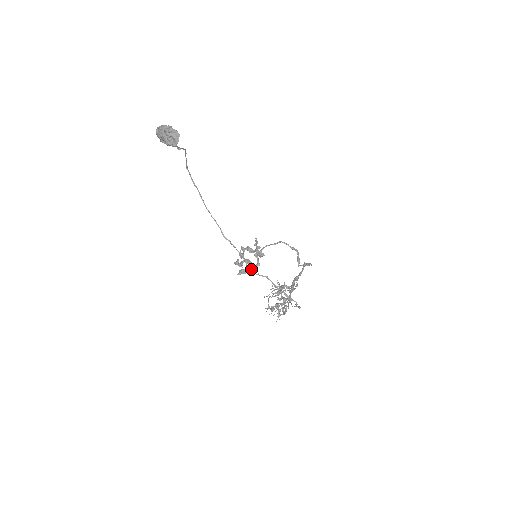
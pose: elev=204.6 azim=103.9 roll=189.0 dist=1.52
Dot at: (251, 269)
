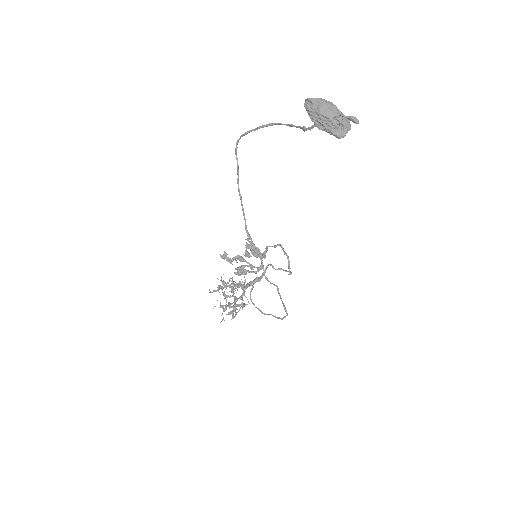
Dot at: (253, 271)
